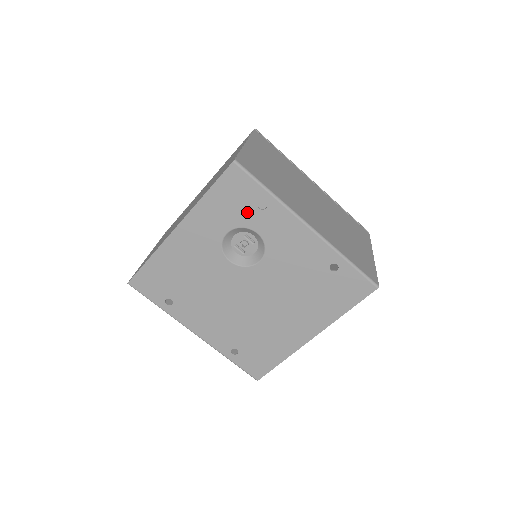
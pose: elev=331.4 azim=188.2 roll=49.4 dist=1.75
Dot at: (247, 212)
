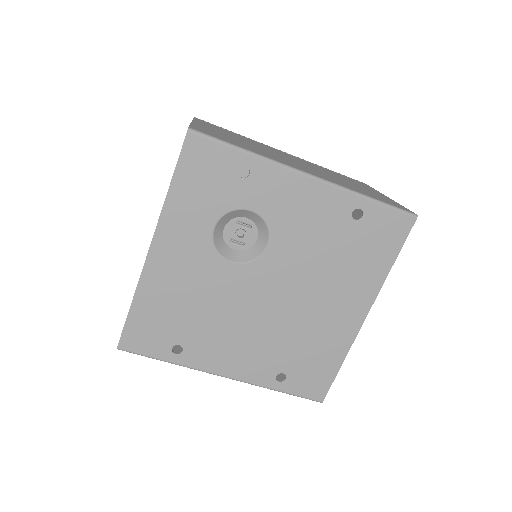
Dot at: (229, 189)
